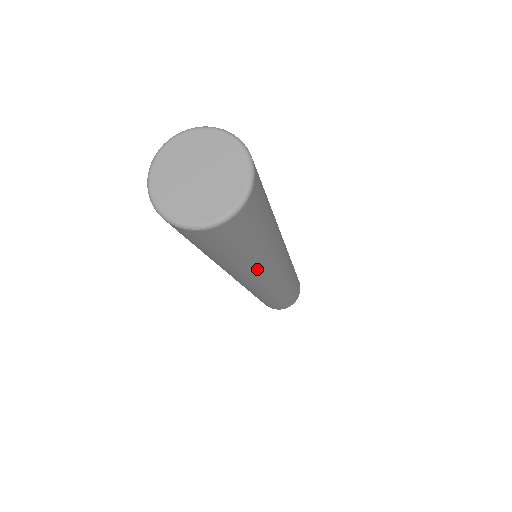
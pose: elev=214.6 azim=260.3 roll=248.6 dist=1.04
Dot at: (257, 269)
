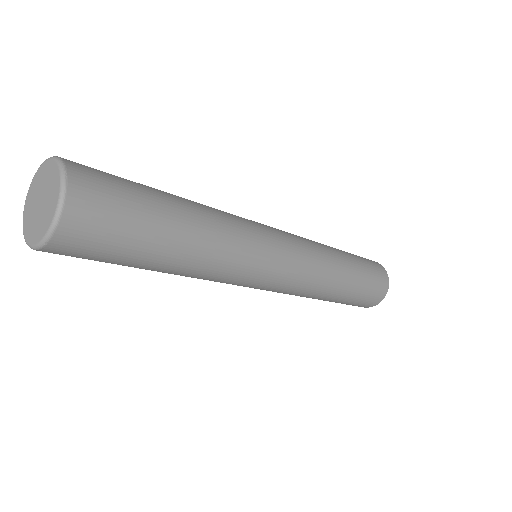
Dot at: (217, 256)
